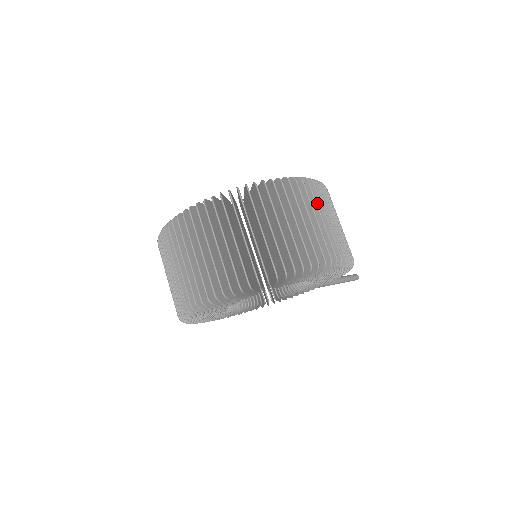
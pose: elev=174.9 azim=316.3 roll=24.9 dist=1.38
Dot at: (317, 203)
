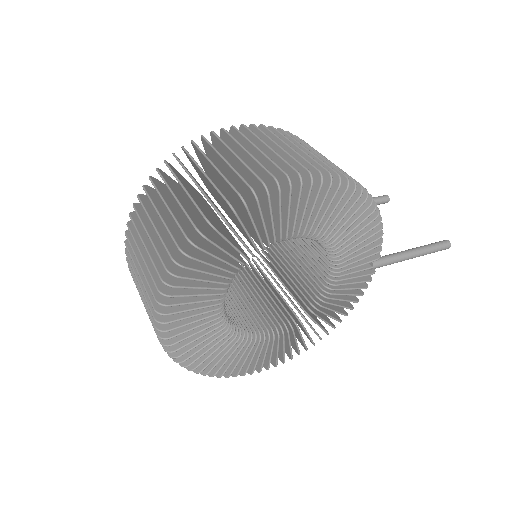
Dot at: (264, 140)
